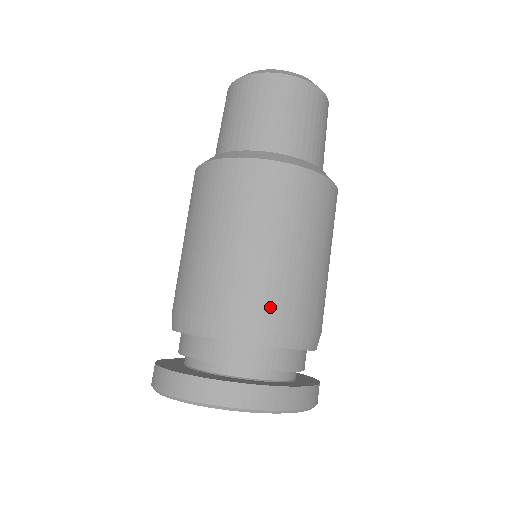
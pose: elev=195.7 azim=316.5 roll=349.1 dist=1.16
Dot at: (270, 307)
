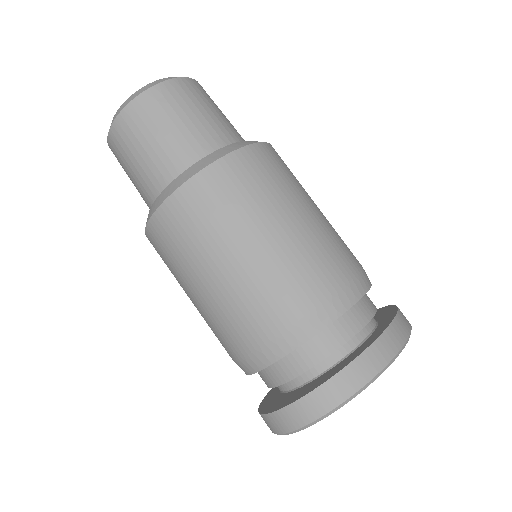
Dot at: (309, 288)
